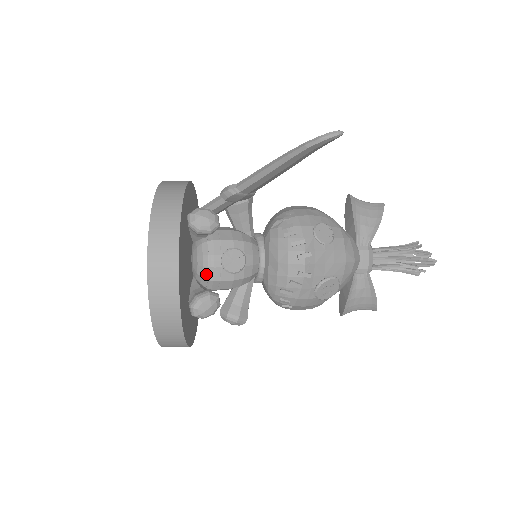
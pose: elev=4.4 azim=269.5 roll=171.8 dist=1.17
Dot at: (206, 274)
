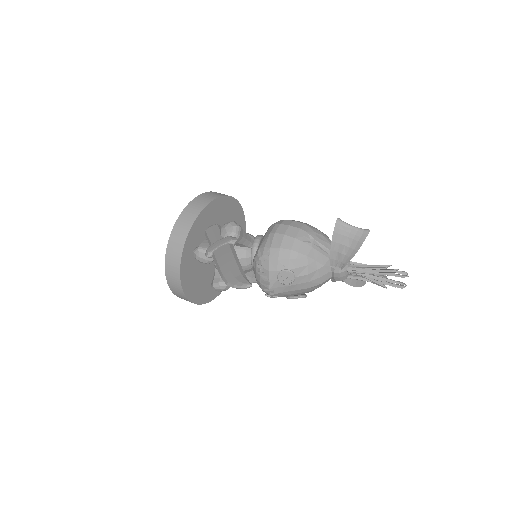
Dot at: occluded
